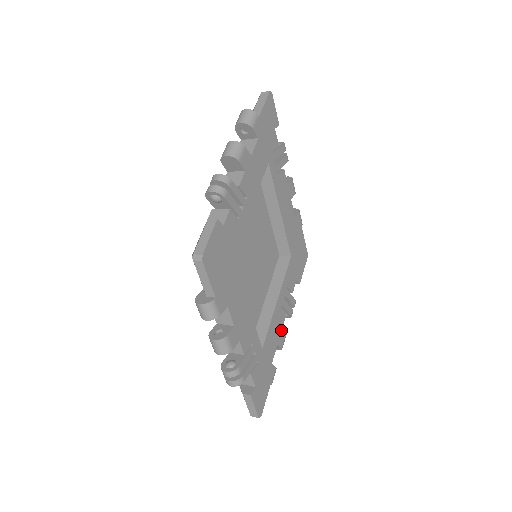
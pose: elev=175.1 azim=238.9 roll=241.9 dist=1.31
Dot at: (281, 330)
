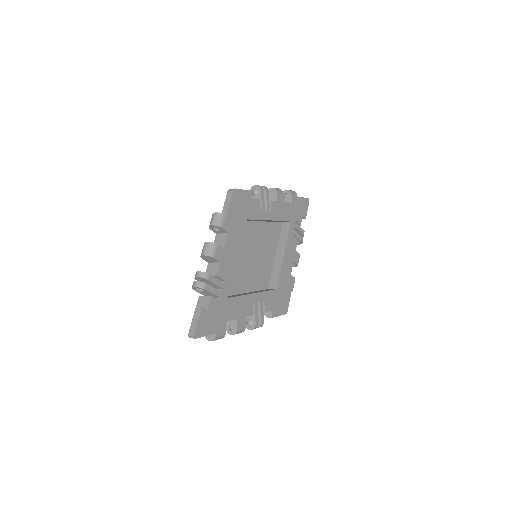
Dot at: (244, 316)
